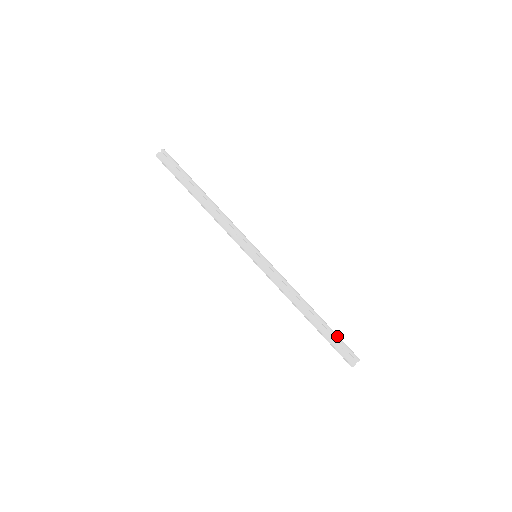
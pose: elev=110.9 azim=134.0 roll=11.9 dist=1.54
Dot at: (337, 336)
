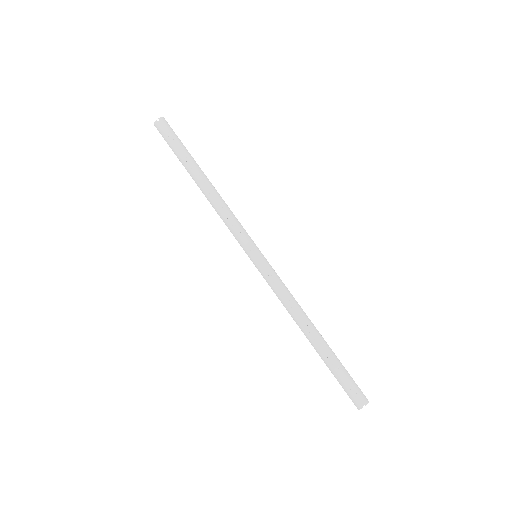
Dot at: (343, 368)
